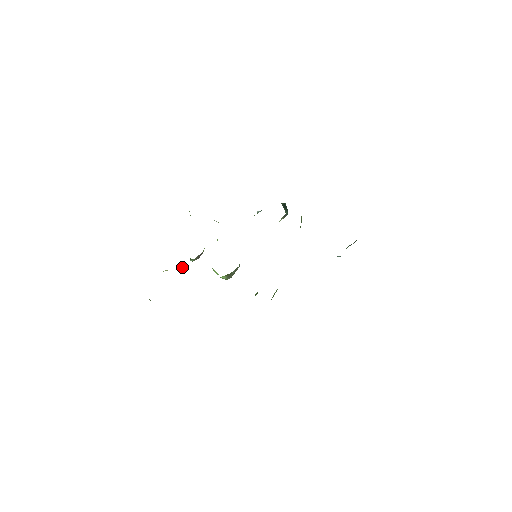
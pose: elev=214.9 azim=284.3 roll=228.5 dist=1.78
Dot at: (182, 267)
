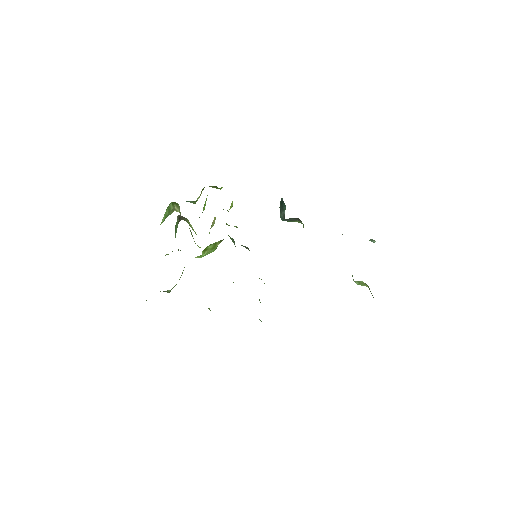
Dot at: occluded
